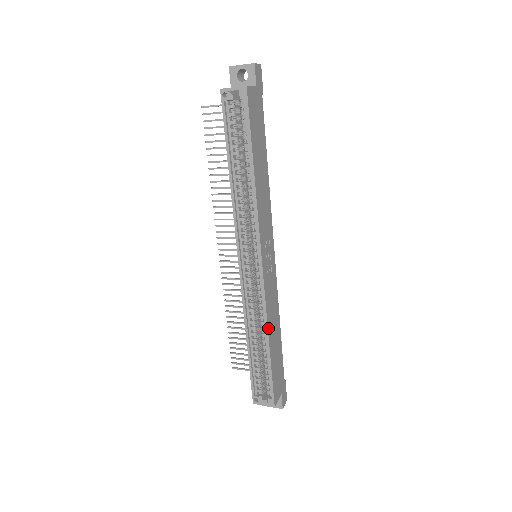
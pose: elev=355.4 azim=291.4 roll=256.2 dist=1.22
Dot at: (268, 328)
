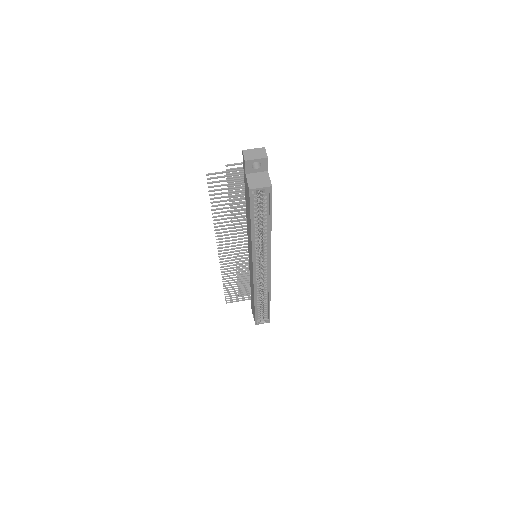
Dot at: (270, 293)
